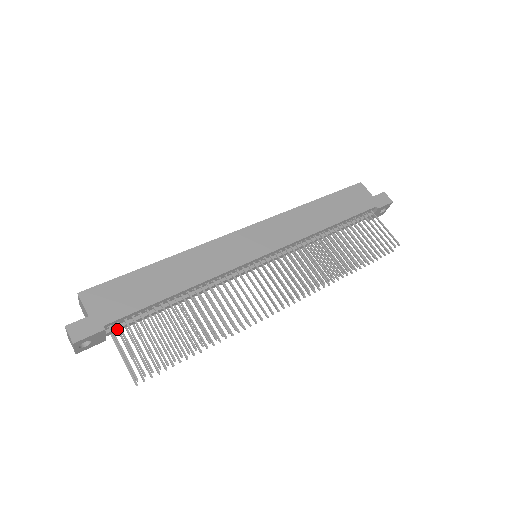
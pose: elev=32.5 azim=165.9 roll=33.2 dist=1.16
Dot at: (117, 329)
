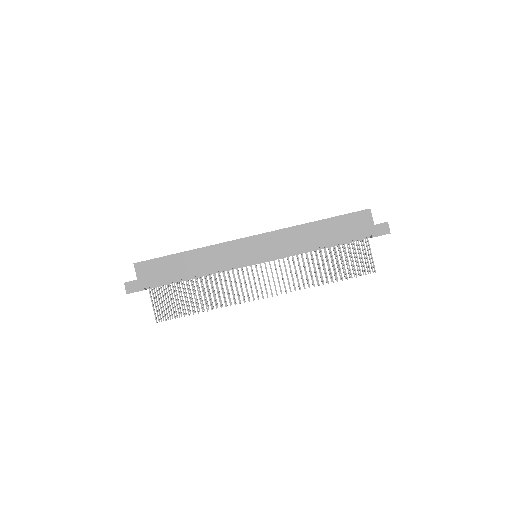
Dot at: (154, 288)
